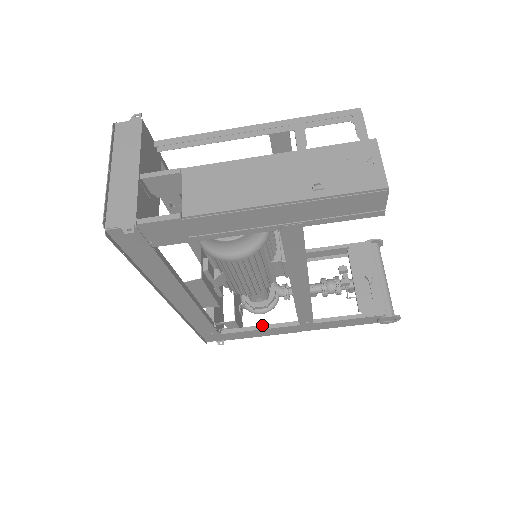
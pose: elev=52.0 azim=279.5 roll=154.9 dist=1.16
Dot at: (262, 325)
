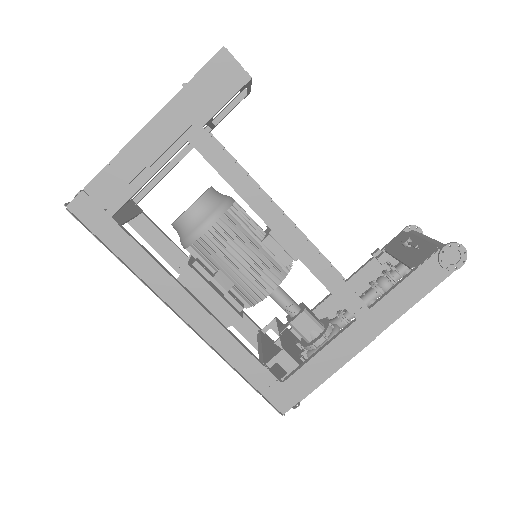
Dot at: (320, 347)
